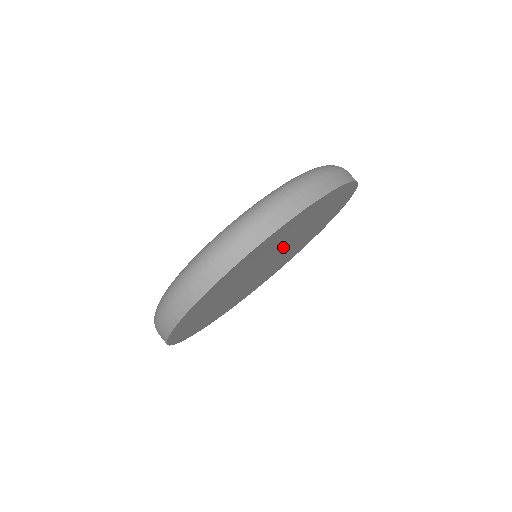
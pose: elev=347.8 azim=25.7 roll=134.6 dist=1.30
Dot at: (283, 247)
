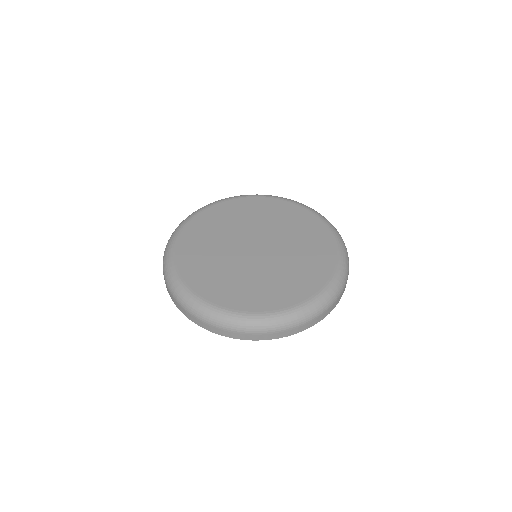
Dot at: occluded
